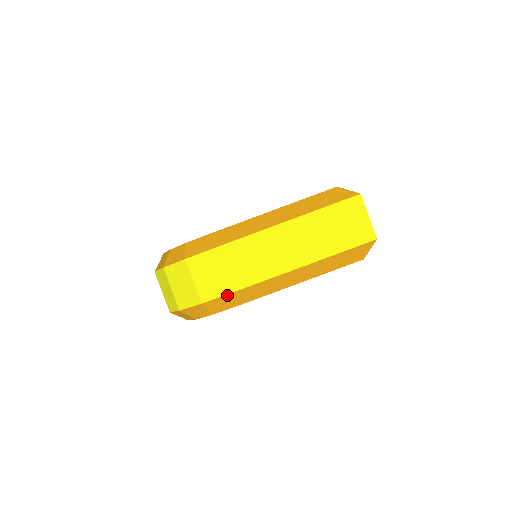
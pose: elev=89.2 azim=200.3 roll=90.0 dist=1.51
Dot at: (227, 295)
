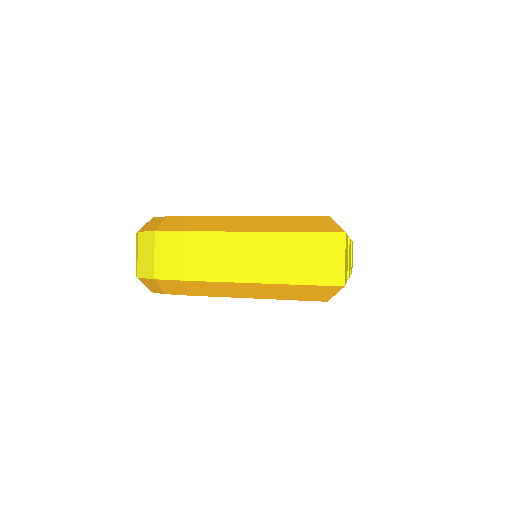
Dot at: (178, 281)
